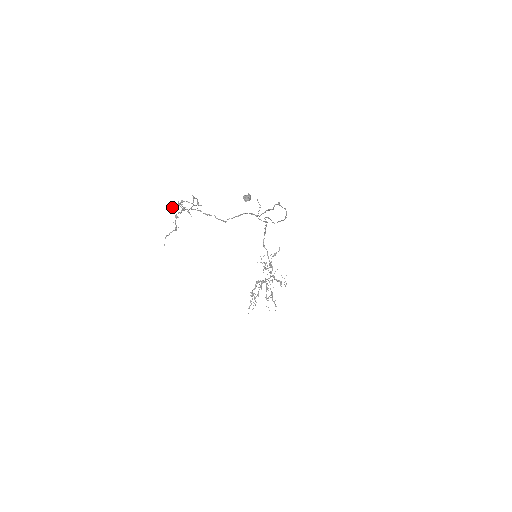
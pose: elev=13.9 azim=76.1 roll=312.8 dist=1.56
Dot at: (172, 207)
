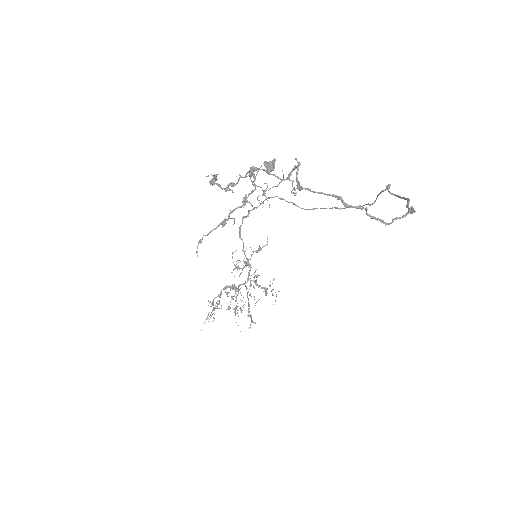
Dot at: (216, 177)
